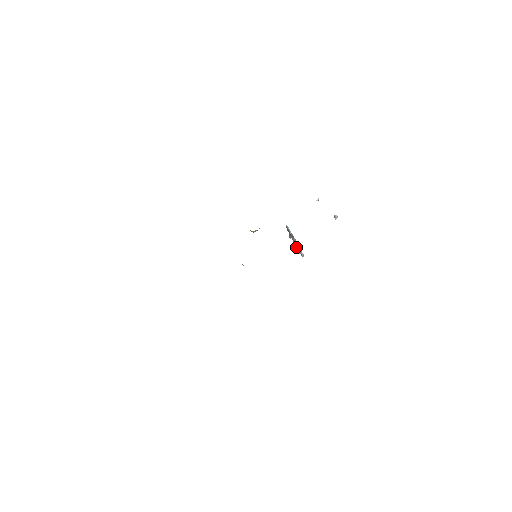
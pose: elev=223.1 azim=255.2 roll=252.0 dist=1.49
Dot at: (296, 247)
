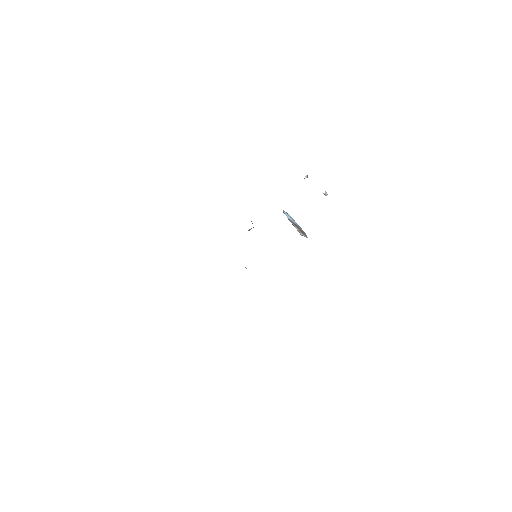
Dot at: occluded
